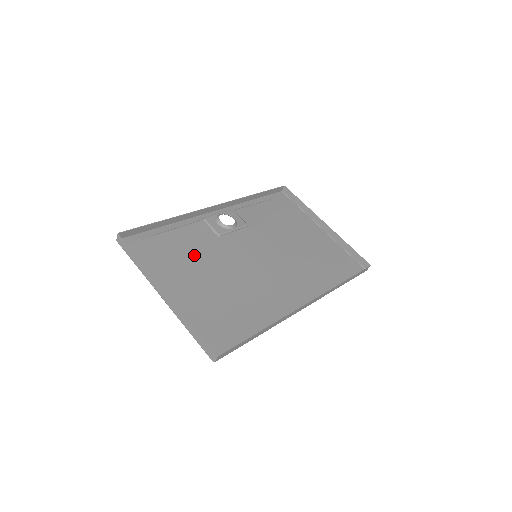
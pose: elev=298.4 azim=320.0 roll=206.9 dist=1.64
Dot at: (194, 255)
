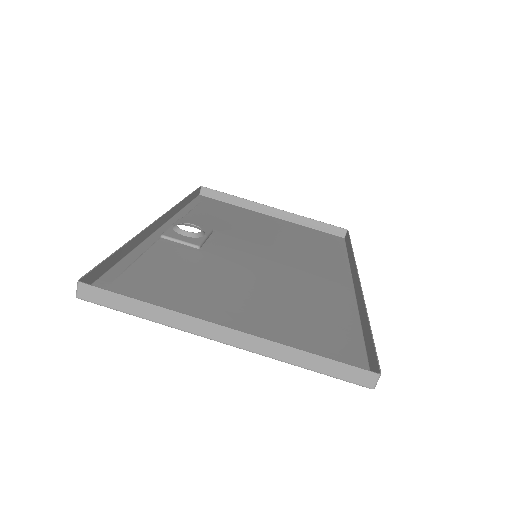
Dot at: (198, 277)
